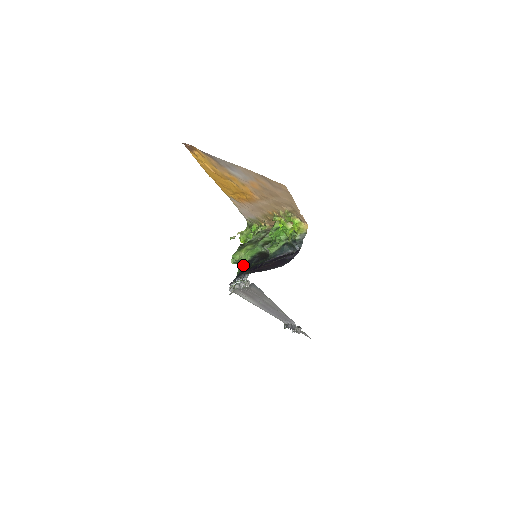
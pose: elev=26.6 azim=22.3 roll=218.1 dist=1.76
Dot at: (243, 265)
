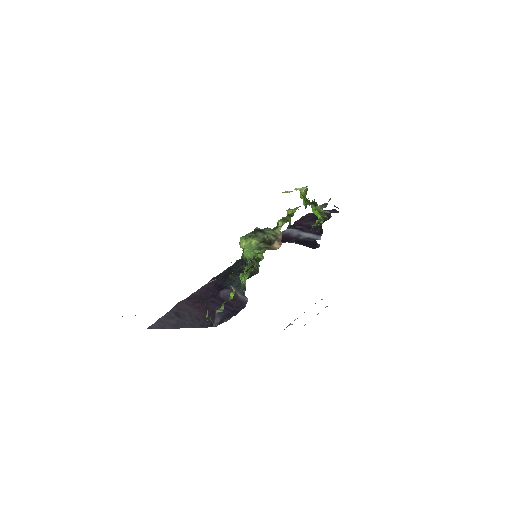
Dot at: (242, 257)
